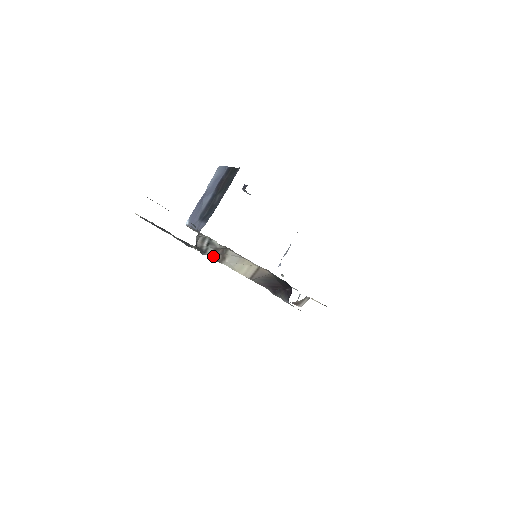
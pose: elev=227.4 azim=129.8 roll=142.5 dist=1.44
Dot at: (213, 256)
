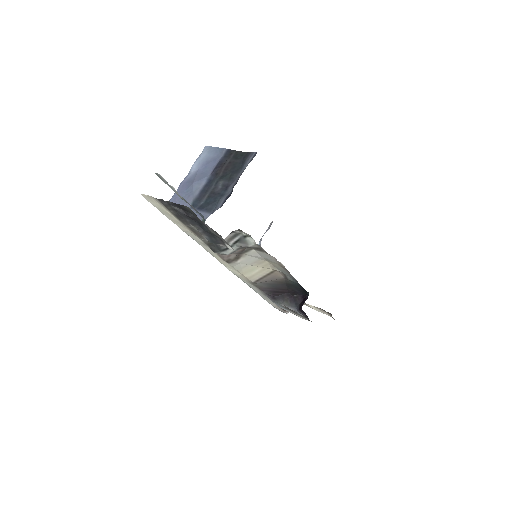
Dot at: (226, 255)
